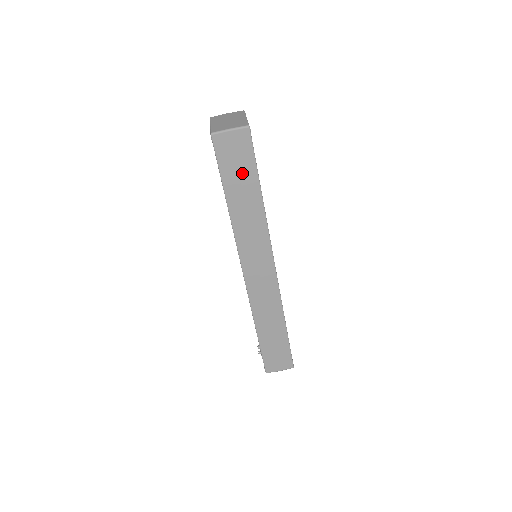
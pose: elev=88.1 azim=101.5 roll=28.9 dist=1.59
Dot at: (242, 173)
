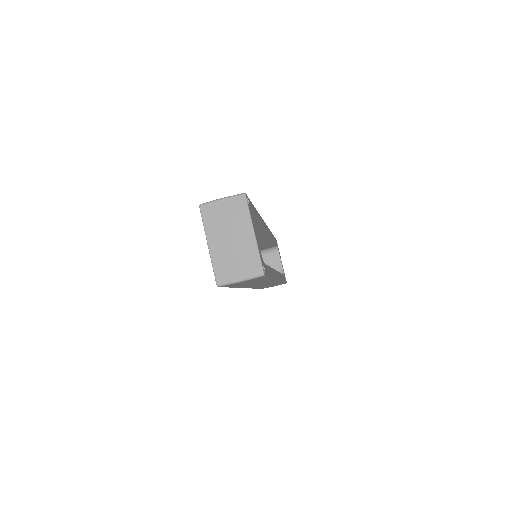
Dot at: (252, 282)
